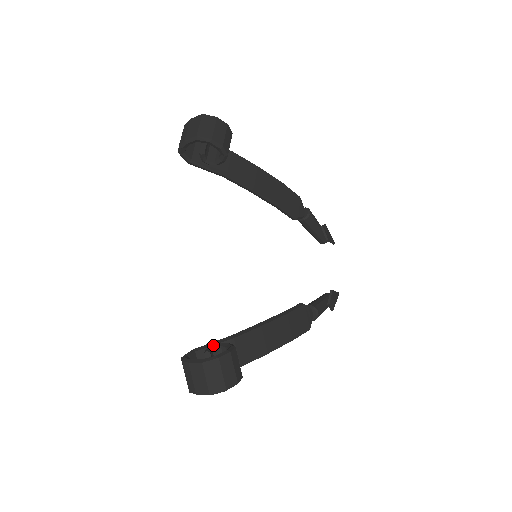
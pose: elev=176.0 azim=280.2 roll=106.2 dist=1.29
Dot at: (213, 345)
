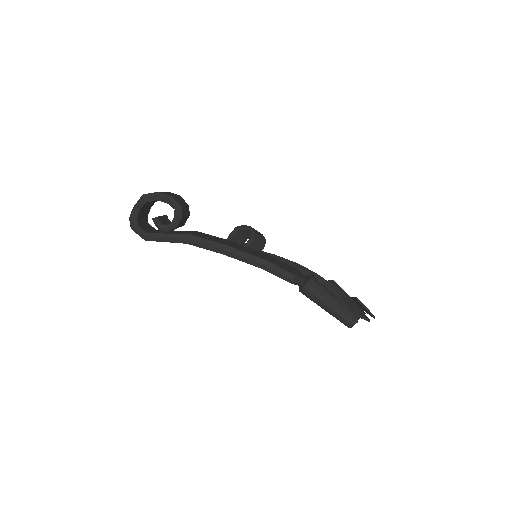
Dot at: occluded
